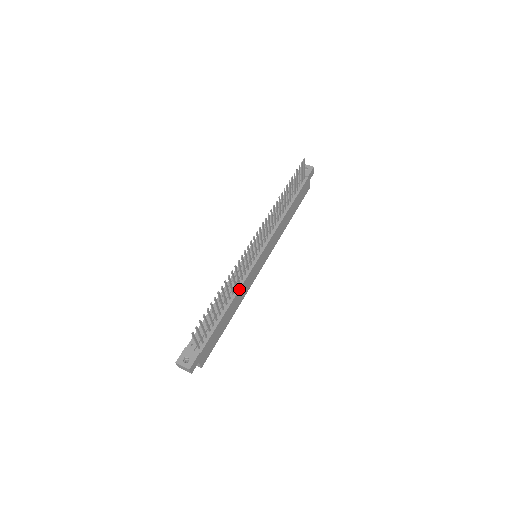
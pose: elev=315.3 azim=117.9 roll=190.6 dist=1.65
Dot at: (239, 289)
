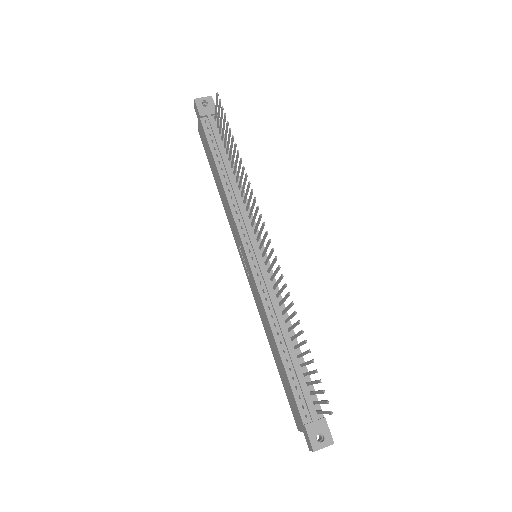
Dot at: occluded
